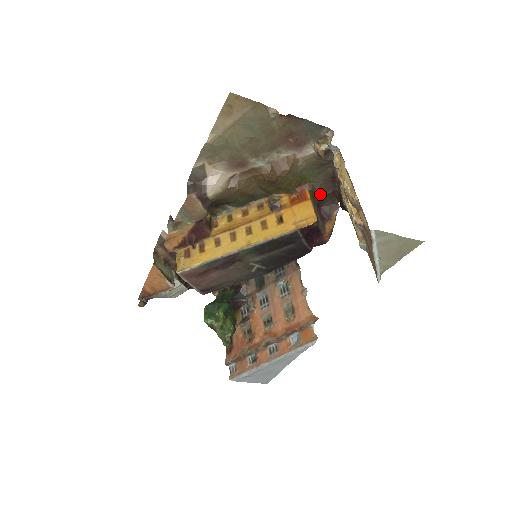
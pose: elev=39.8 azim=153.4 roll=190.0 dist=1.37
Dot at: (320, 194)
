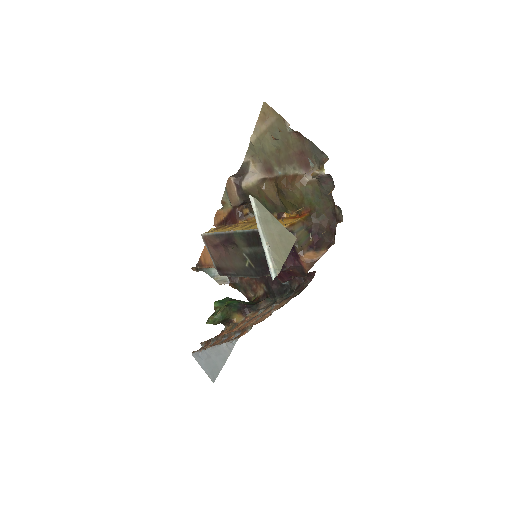
Dot at: (319, 224)
